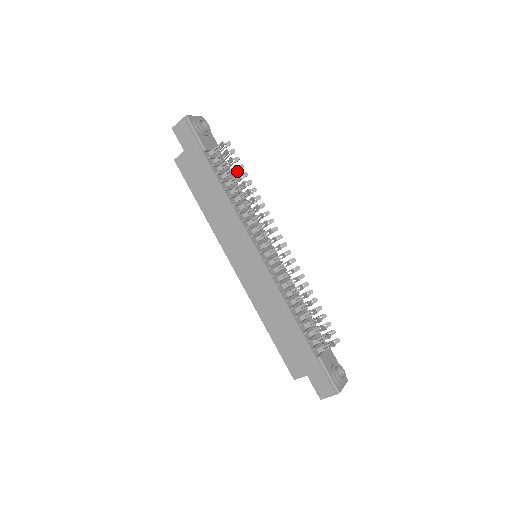
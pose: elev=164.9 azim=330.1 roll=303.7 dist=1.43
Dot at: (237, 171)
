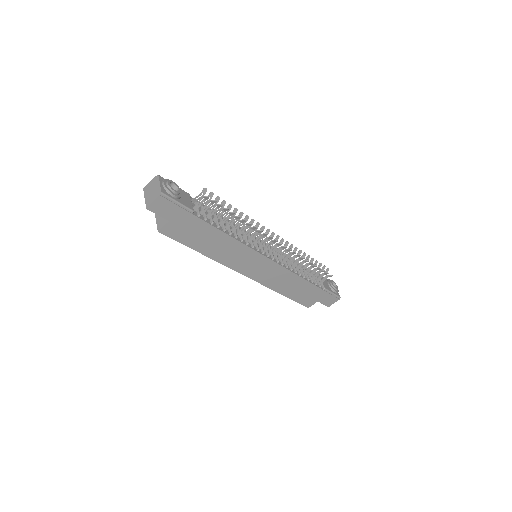
Dot at: (222, 208)
